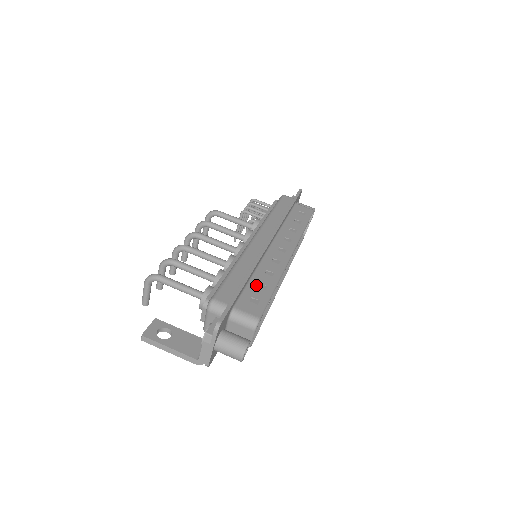
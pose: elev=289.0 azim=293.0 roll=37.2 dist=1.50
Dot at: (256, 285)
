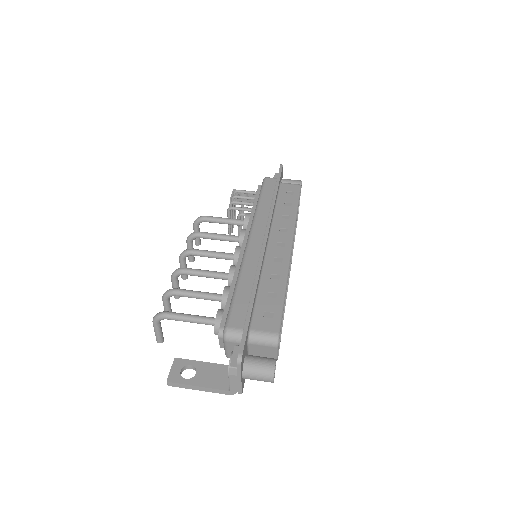
Dot at: (265, 296)
